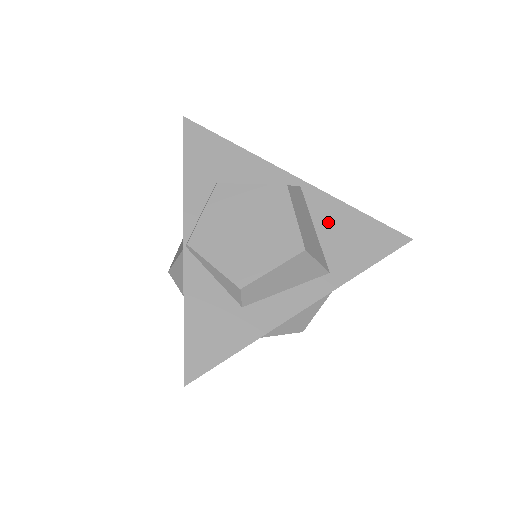
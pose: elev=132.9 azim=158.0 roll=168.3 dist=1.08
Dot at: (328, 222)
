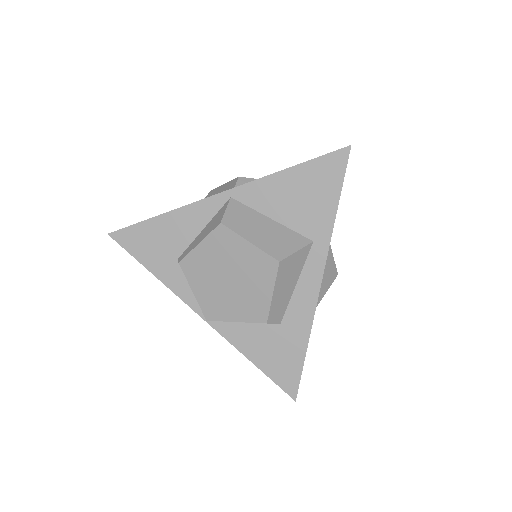
Dot at: (276, 203)
